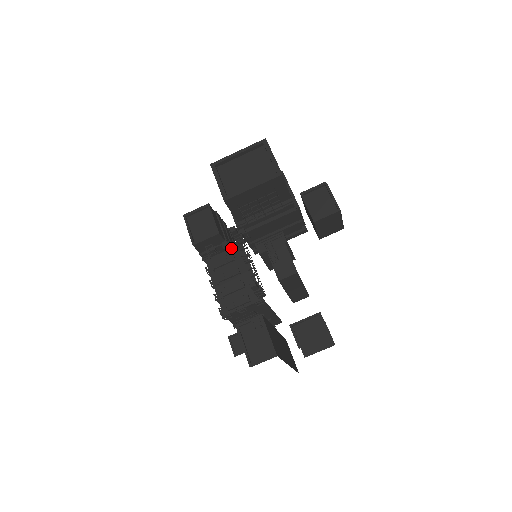
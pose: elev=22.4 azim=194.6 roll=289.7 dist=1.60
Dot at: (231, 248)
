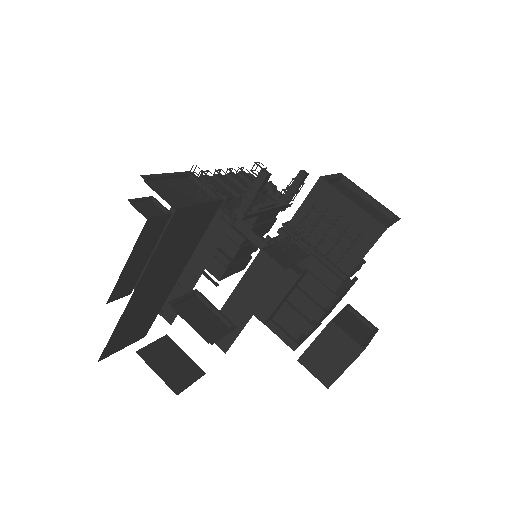
Dot at: (268, 197)
